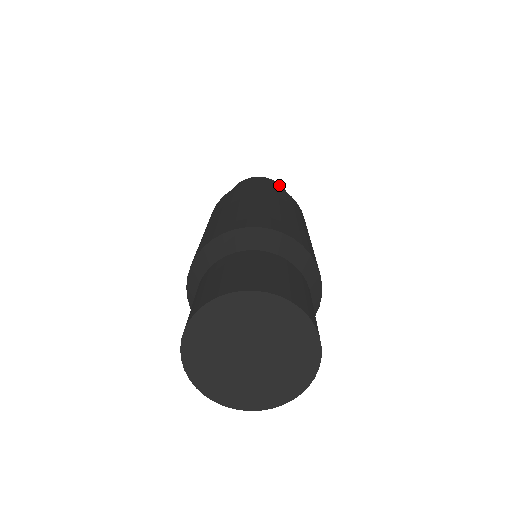
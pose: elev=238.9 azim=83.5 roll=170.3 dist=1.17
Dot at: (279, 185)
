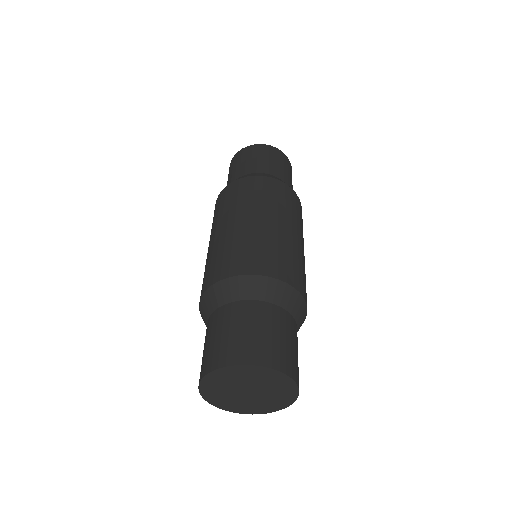
Dot at: (281, 154)
